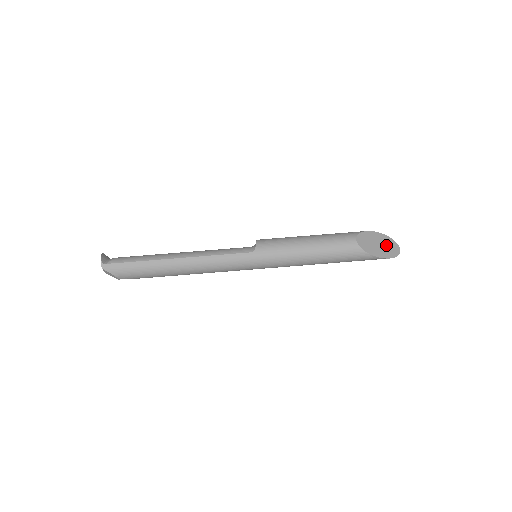
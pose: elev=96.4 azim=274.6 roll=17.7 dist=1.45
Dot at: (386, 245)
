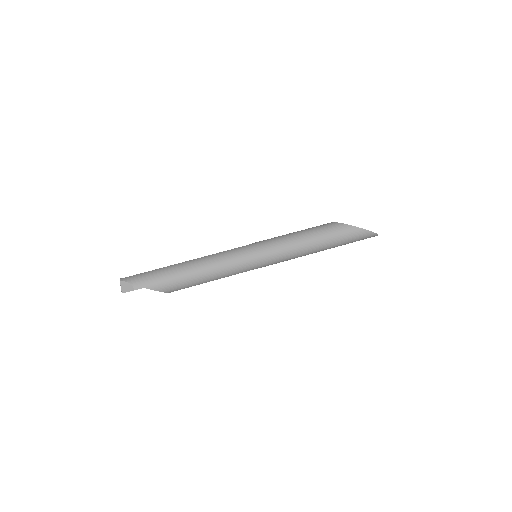
Dot at: occluded
